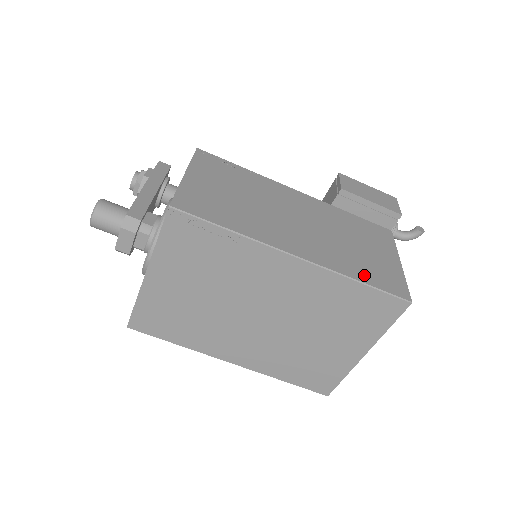
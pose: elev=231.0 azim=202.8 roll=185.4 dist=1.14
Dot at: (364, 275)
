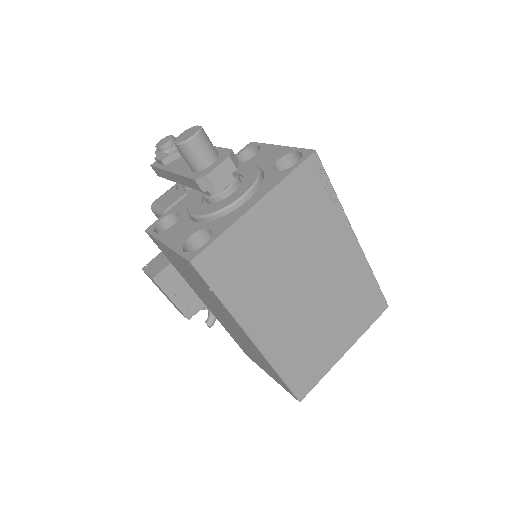
Dot at: occluded
